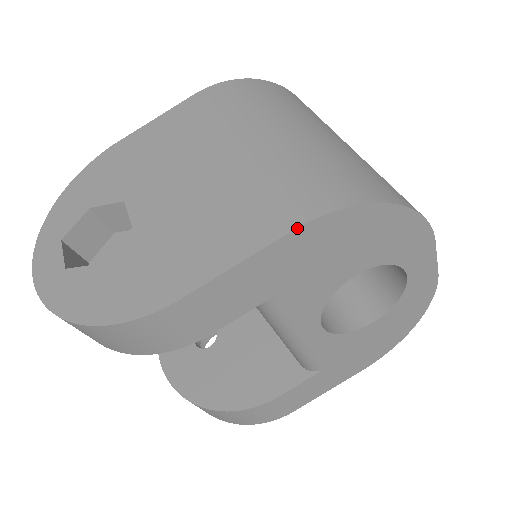
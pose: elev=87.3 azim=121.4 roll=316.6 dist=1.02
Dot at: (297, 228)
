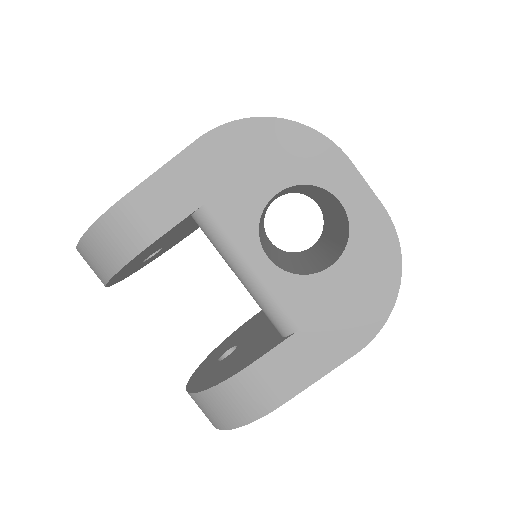
Dot at: (201, 136)
